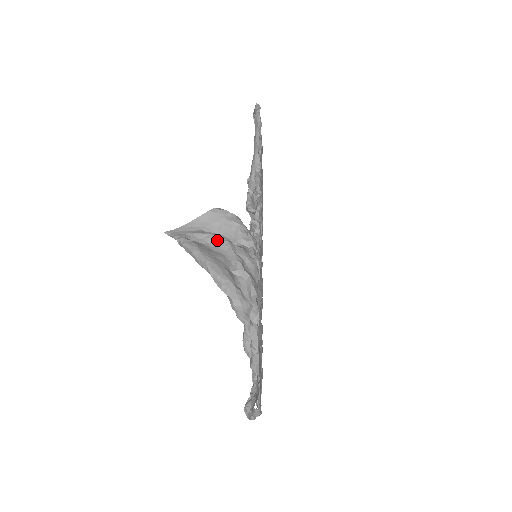
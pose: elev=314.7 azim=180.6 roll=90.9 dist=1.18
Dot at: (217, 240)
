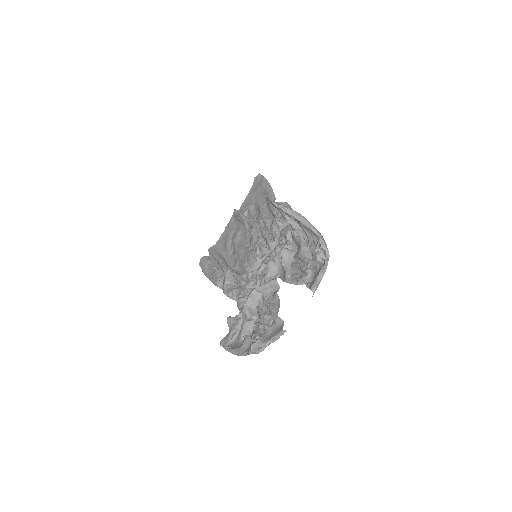
Dot at: occluded
